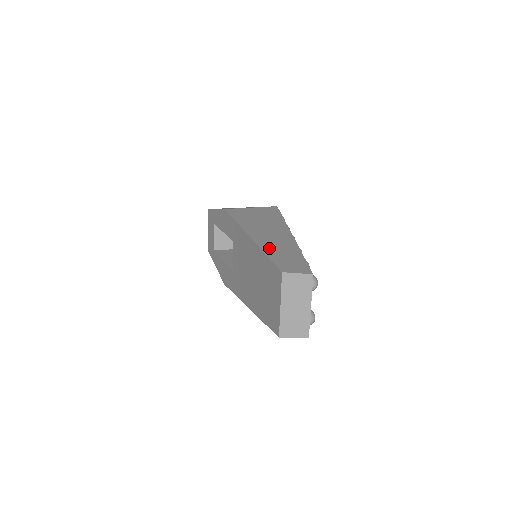
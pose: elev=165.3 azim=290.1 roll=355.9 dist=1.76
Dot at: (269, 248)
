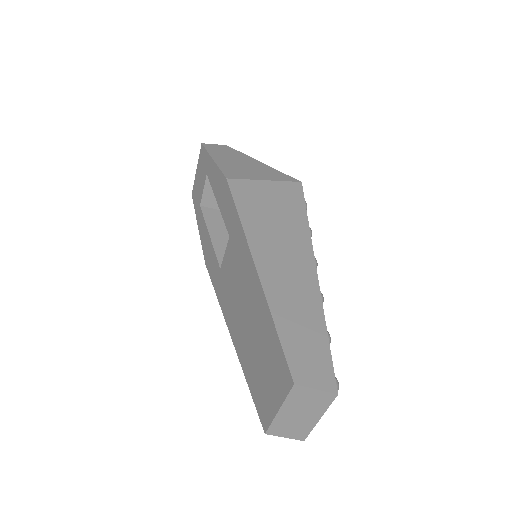
Dot at: (281, 307)
